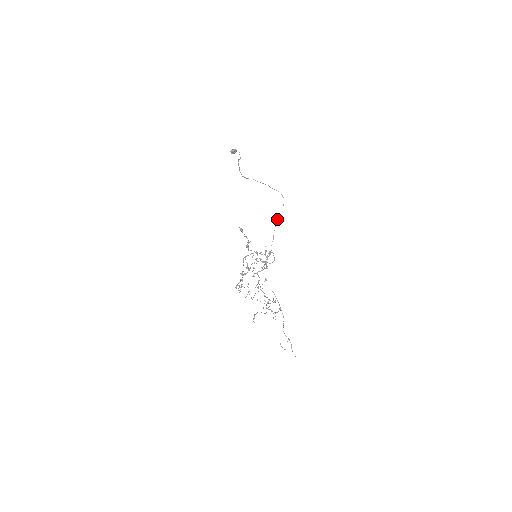
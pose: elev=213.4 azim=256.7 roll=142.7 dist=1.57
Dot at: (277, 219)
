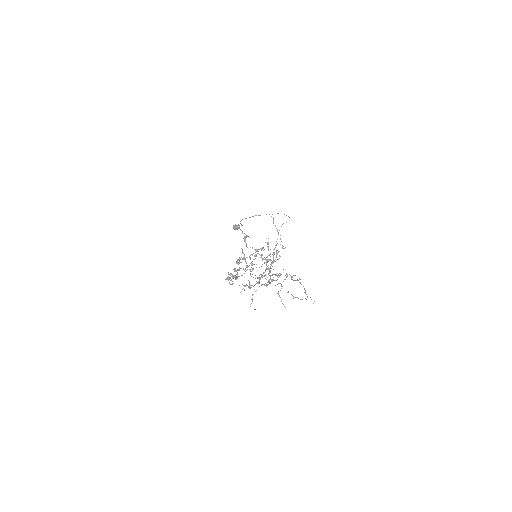
Dot at: (282, 224)
